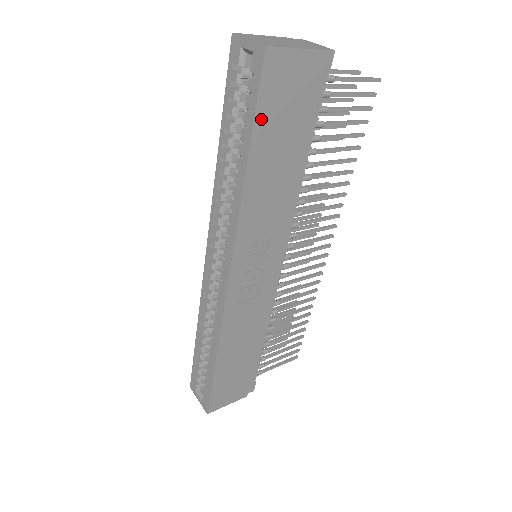
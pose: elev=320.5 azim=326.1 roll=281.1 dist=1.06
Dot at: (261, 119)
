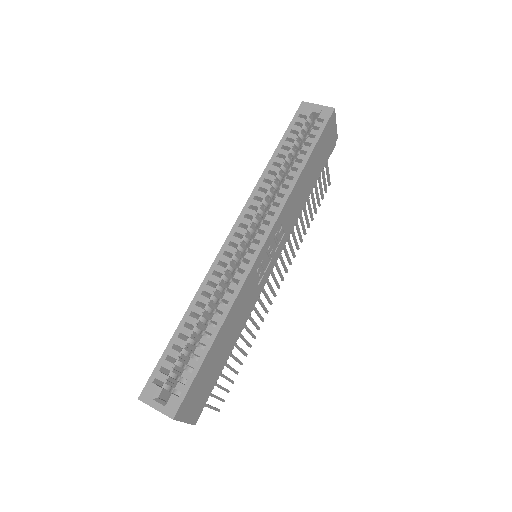
Dot at: (319, 143)
